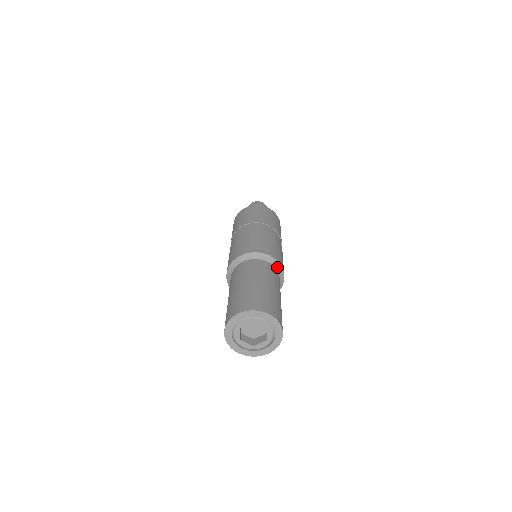
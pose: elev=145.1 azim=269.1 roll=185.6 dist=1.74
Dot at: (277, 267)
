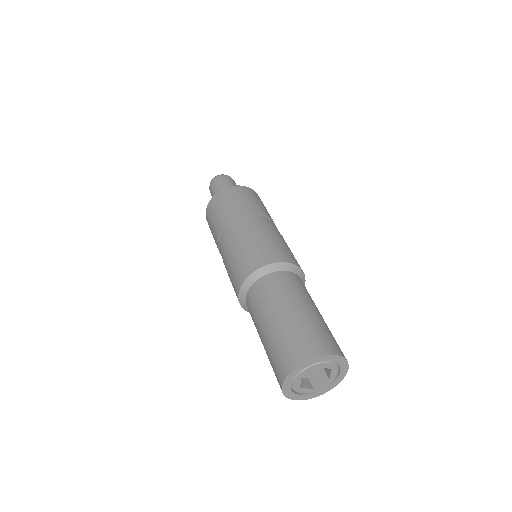
Dot at: (299, 274)
